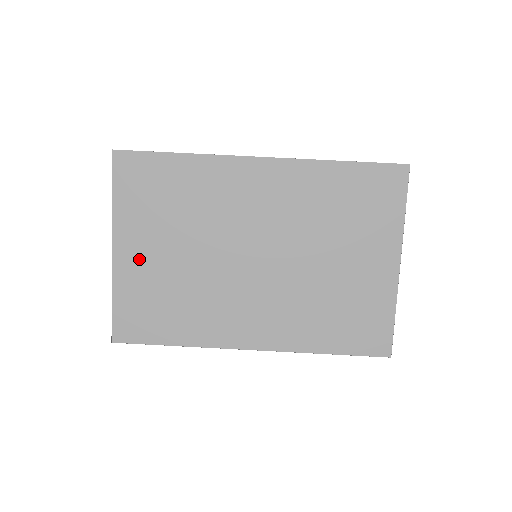
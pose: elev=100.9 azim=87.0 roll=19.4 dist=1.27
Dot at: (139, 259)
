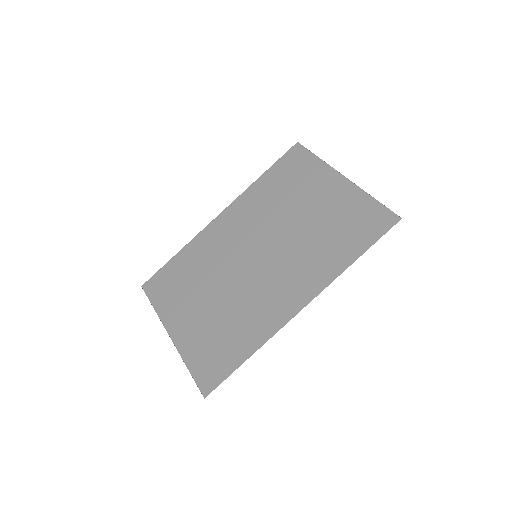
Dot at: (189, 326)
